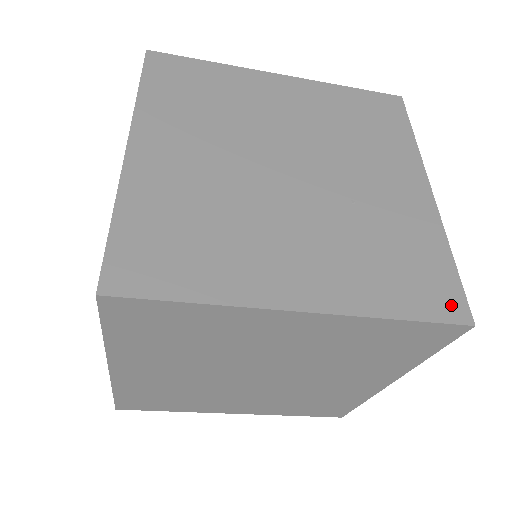
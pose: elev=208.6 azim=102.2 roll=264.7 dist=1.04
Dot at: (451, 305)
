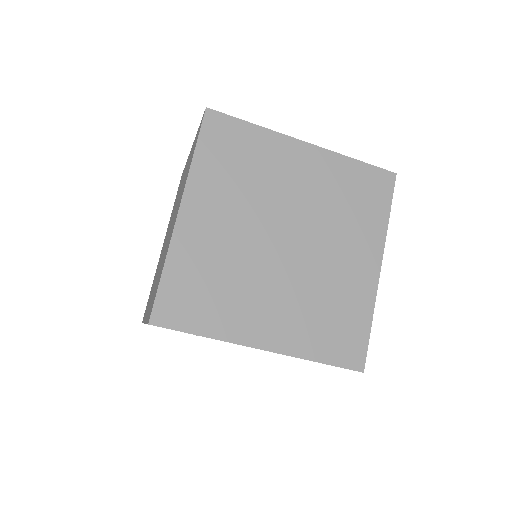
Dot at: occluded
